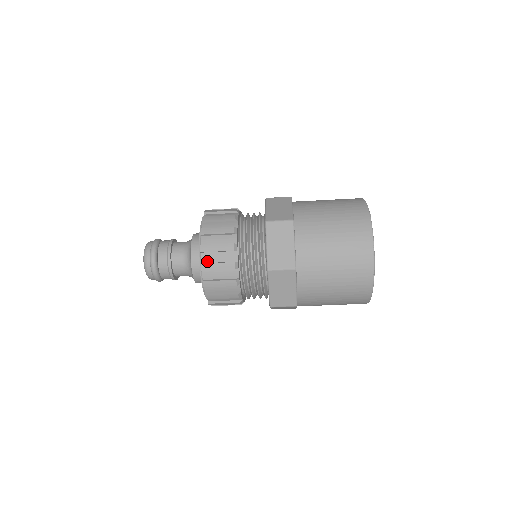
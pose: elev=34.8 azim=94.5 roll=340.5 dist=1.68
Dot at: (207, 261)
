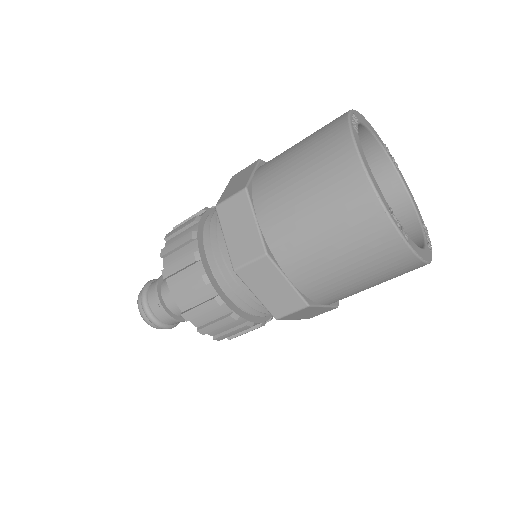
Dot at: (175, 287)
